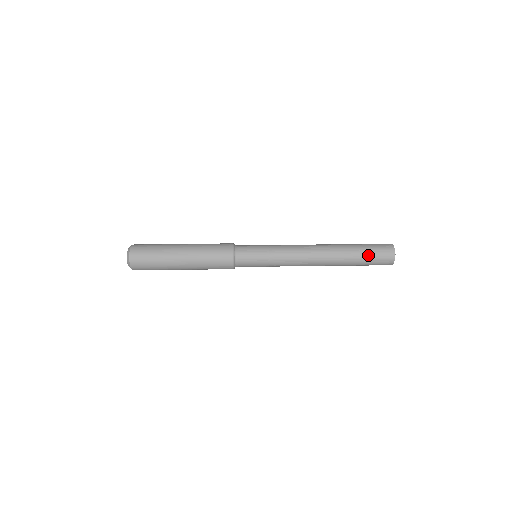
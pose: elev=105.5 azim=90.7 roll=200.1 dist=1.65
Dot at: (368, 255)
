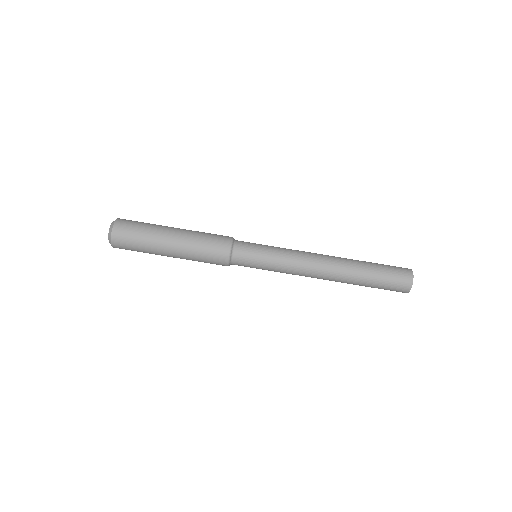
Dot at: (381, 282)
